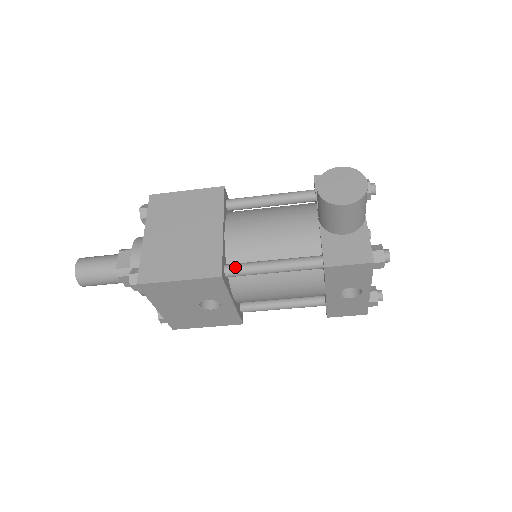
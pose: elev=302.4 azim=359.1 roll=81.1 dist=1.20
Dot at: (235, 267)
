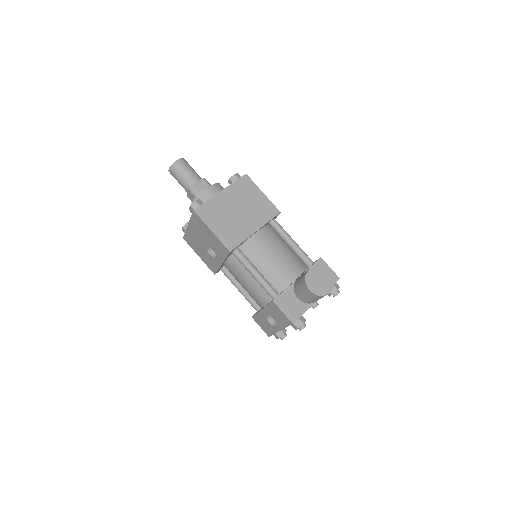
Dot at: (240, 254)
